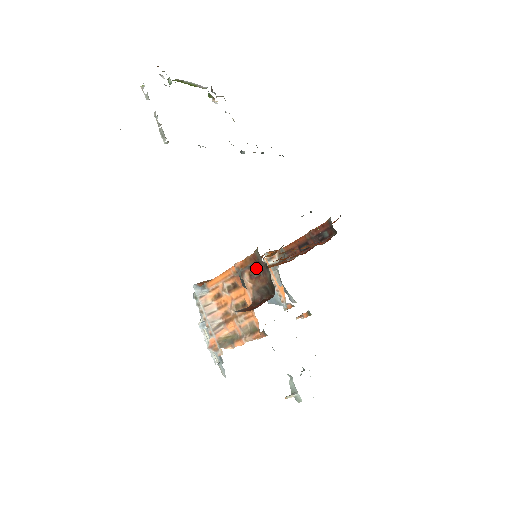
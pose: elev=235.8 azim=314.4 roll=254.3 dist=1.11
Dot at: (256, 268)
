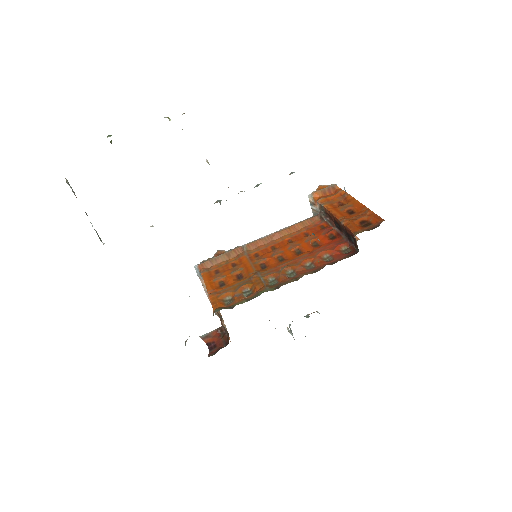
Dot at: (219, 315)
